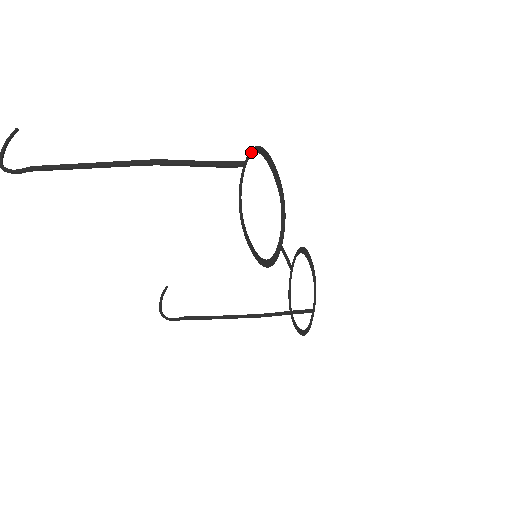
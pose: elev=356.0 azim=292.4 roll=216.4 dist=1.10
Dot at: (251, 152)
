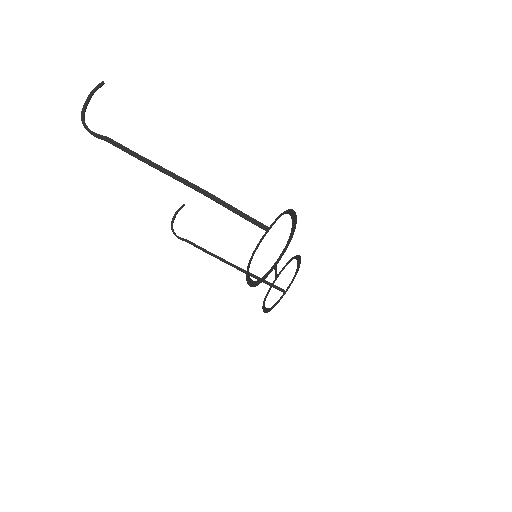
Dot at: (277, 219)
